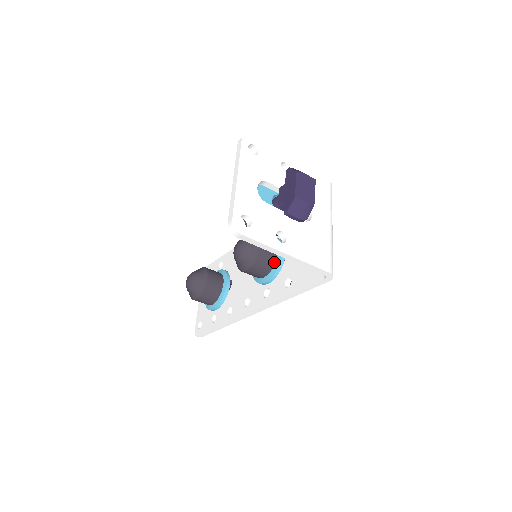
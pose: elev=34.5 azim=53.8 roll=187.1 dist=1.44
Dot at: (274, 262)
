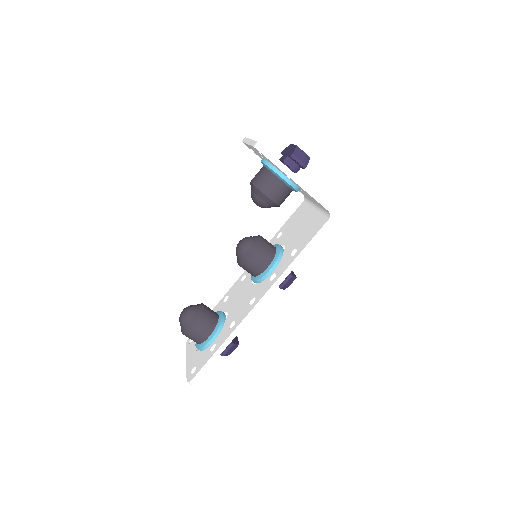
Dot at: (275, 252)
